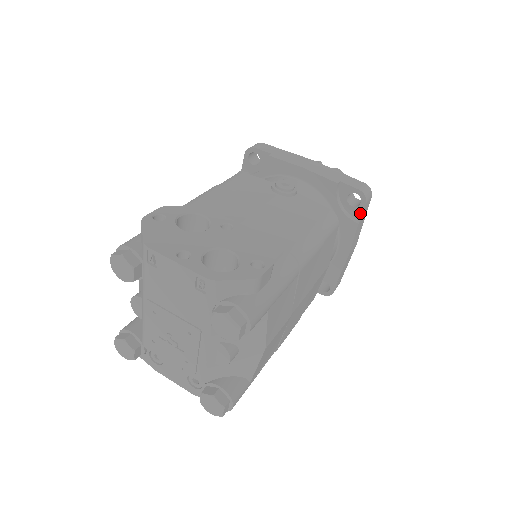
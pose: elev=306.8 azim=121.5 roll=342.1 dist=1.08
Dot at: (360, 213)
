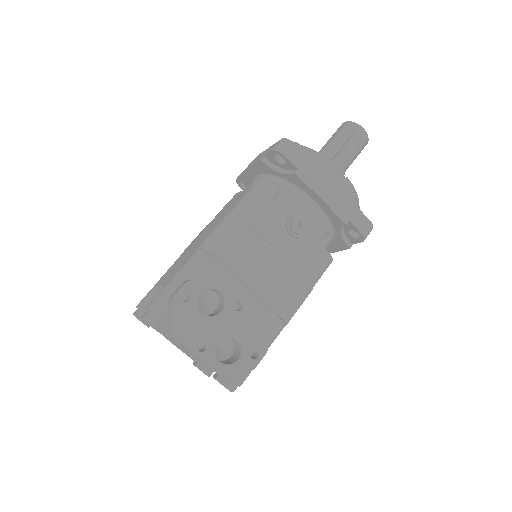
Dot at: (355, 242)
